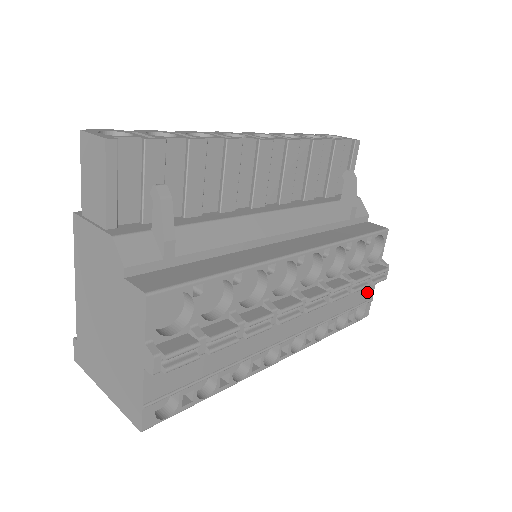
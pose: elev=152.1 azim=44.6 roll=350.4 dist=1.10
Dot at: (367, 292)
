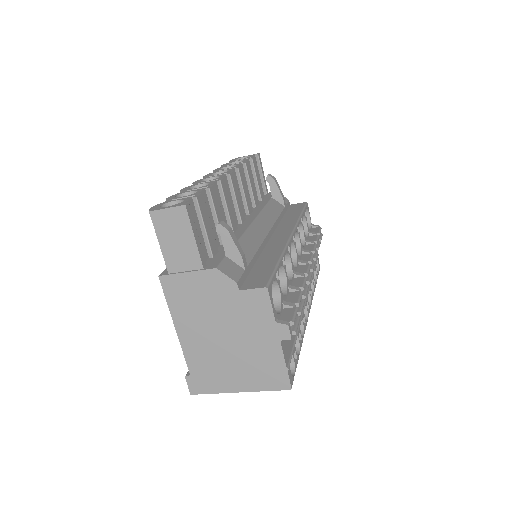
Dot at: occluded
